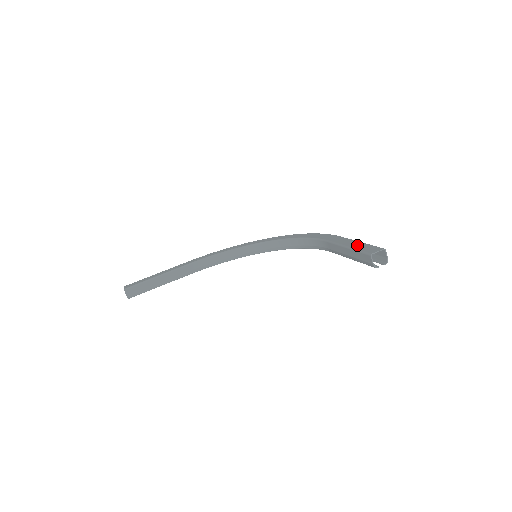
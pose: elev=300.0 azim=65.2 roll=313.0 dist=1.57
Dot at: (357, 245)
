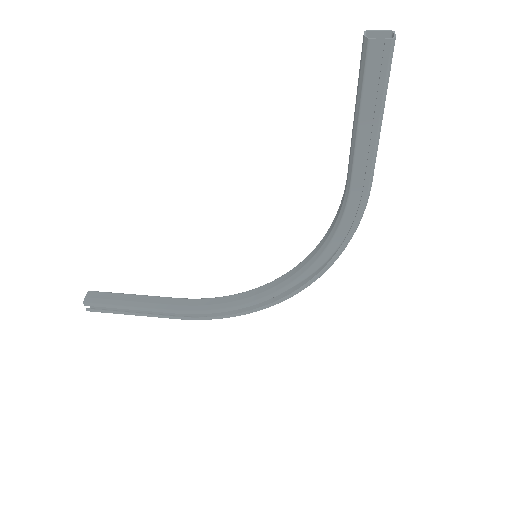
Dot at: (369, 96)
